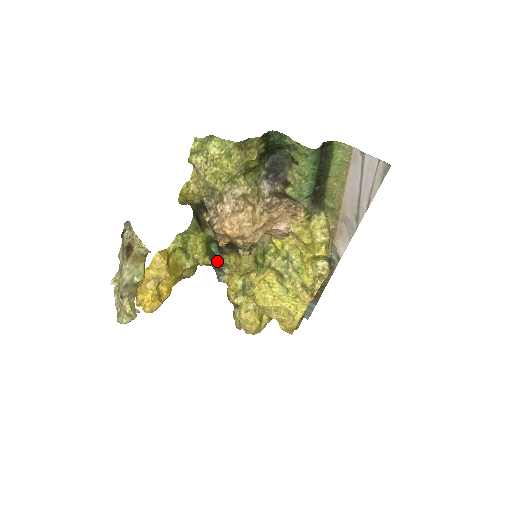
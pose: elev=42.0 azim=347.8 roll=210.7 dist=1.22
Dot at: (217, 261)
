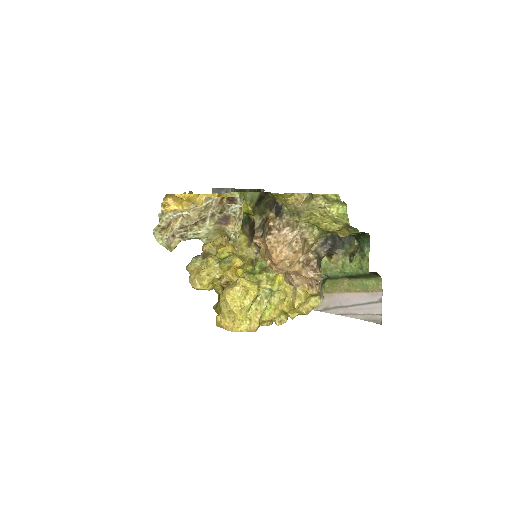
Dot at: occluded
